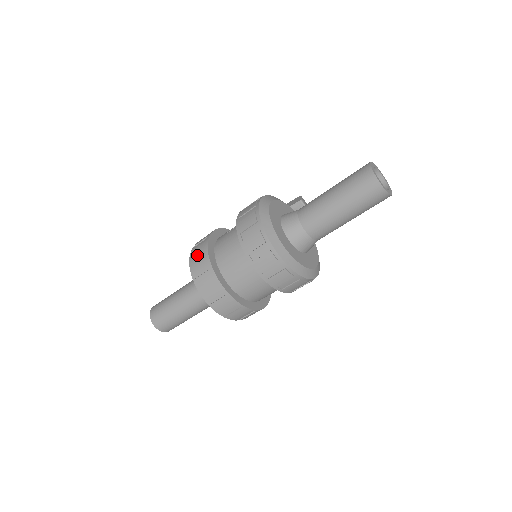
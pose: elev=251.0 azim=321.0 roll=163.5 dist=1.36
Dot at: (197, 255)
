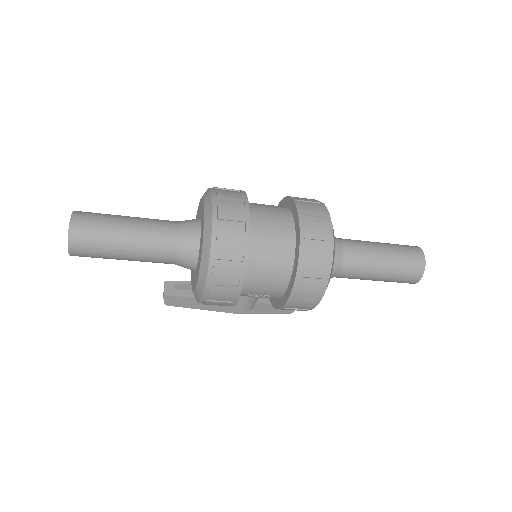
Dot at: occluded
